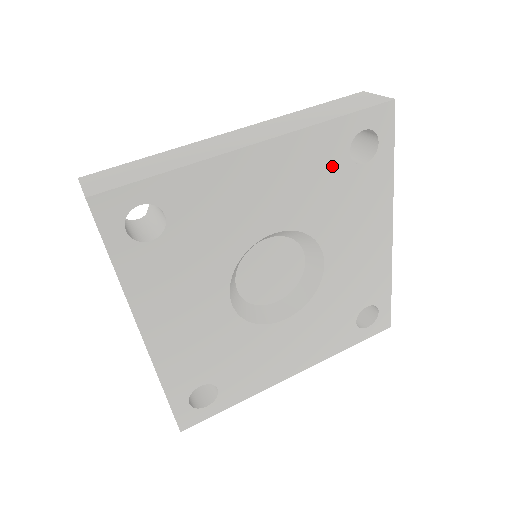
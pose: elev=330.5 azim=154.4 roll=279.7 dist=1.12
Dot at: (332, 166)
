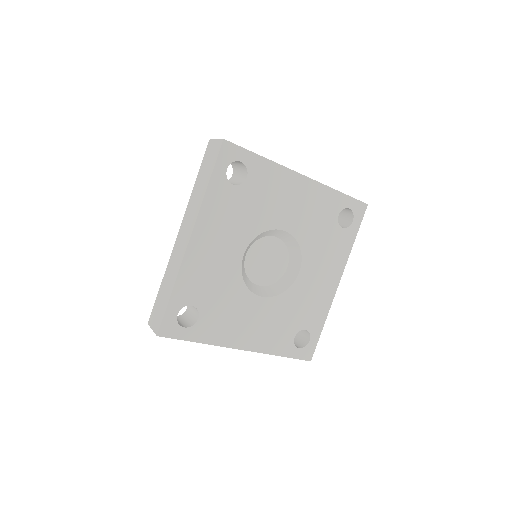
Dot at: (328, 216)
